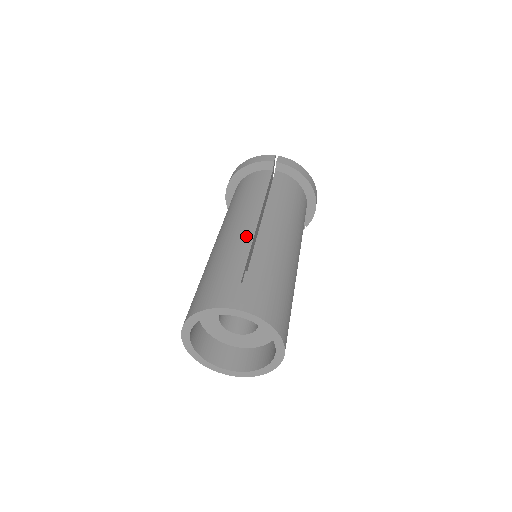
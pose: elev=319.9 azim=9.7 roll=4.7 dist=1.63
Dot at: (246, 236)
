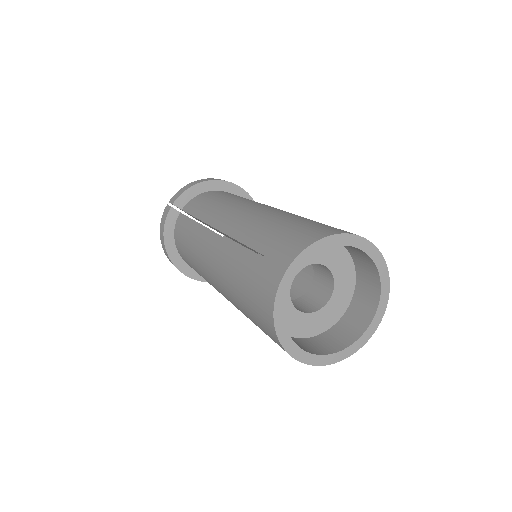
Dot at: (222, 247)
